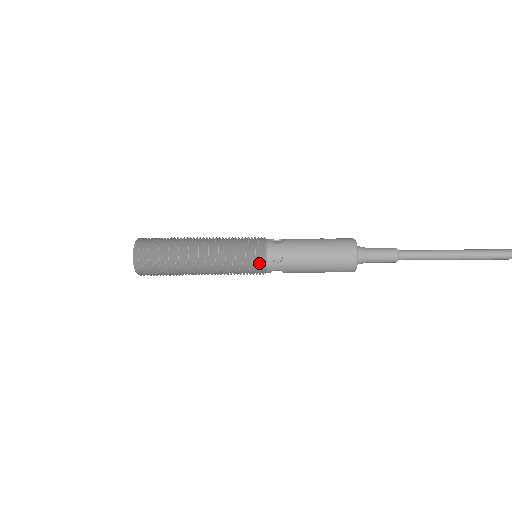
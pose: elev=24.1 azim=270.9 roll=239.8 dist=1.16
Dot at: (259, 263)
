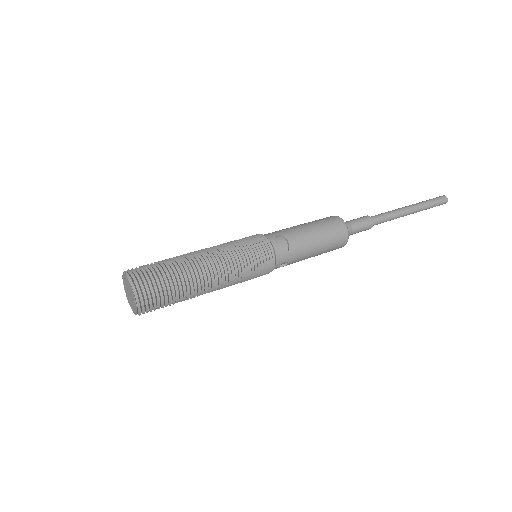
Dot at: occluded
